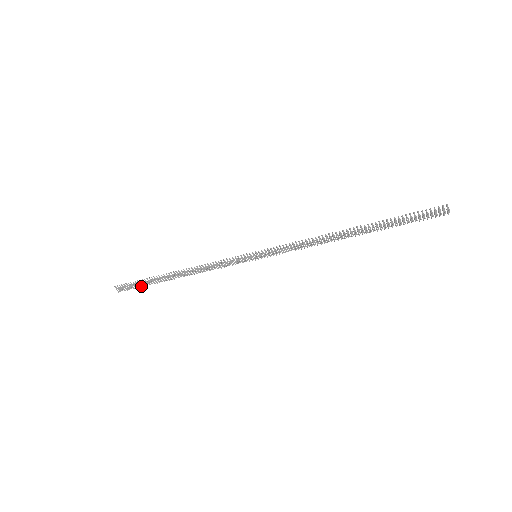
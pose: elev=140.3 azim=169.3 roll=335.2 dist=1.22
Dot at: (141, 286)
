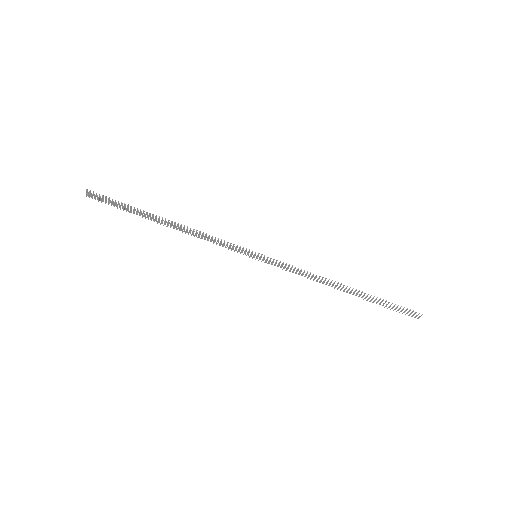
Dot at: occluded
